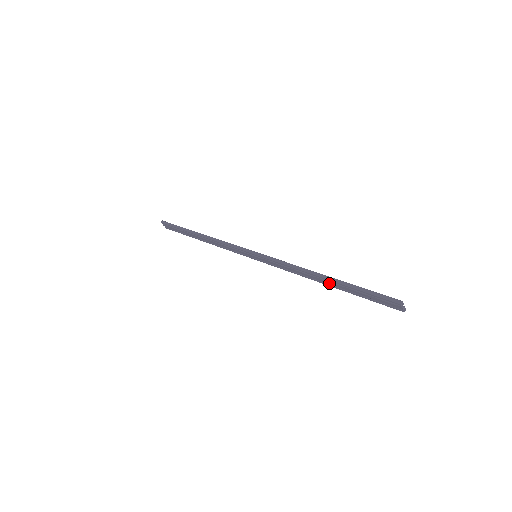
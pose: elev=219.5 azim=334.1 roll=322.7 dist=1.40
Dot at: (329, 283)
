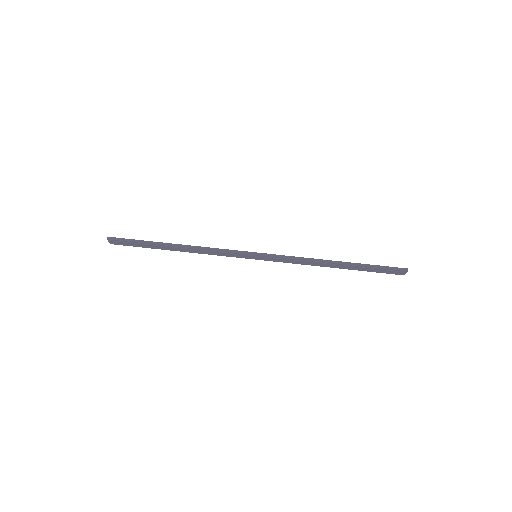
Dot at: (341, 266)
